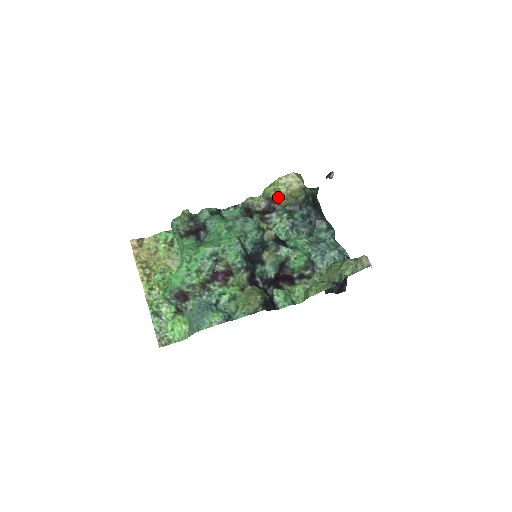
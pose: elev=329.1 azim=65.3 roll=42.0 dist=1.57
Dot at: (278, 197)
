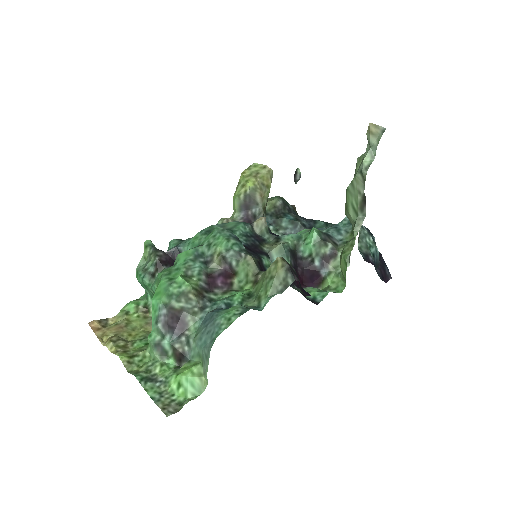
Dot at: (250, 188)
